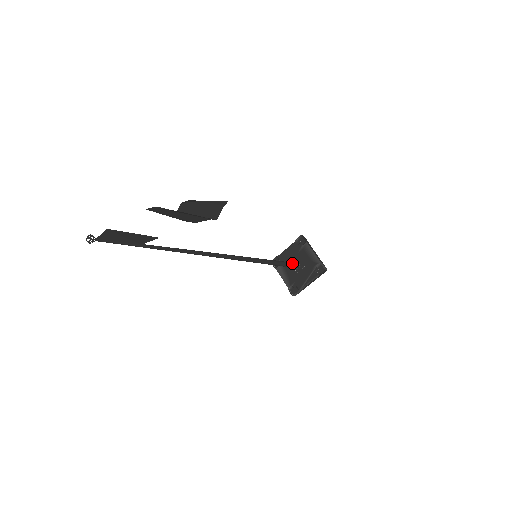
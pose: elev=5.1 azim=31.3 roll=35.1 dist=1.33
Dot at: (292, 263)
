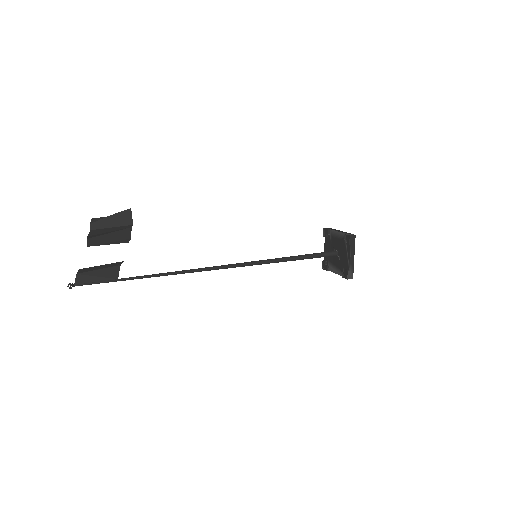
Dot at: (324, 252)
